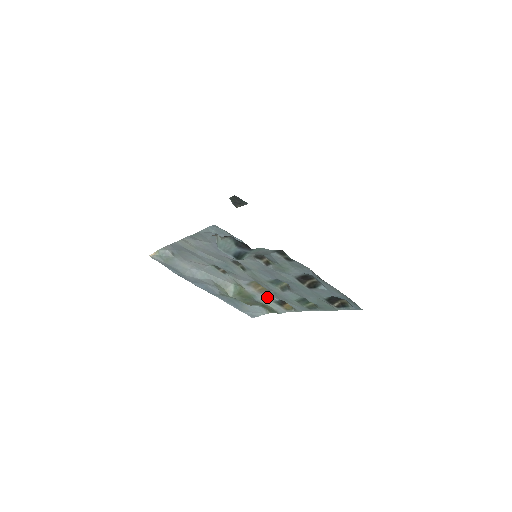
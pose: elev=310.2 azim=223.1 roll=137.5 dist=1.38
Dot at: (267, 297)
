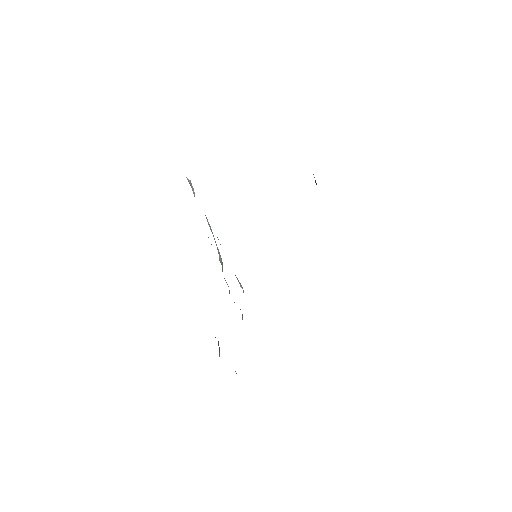
Dot at: occluded
